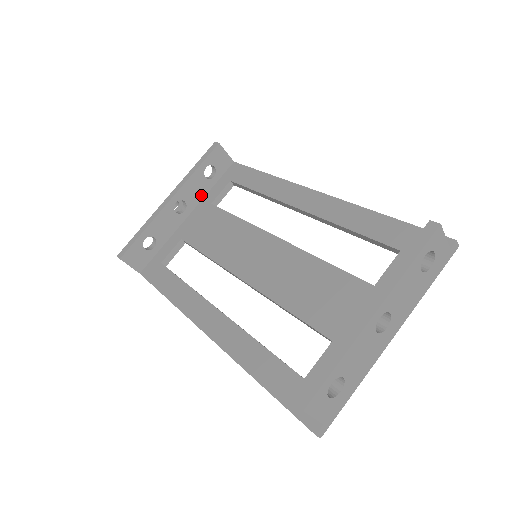
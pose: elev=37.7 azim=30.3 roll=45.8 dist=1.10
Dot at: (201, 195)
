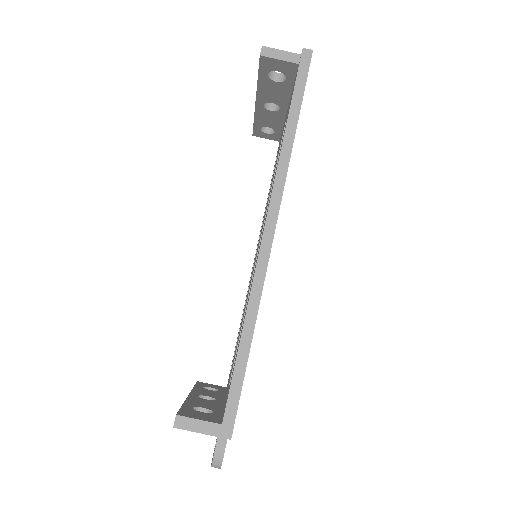
Dot at: (220, 396)
